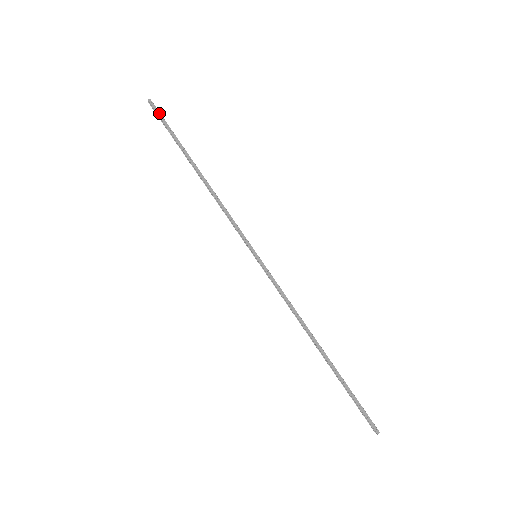
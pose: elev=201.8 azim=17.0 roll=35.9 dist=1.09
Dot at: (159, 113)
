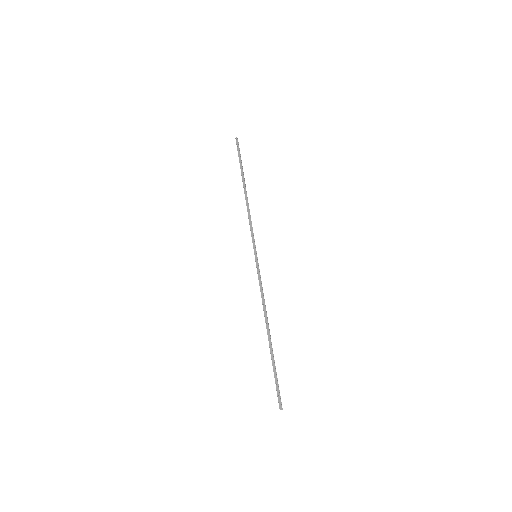
Dot at: (238, 147)
